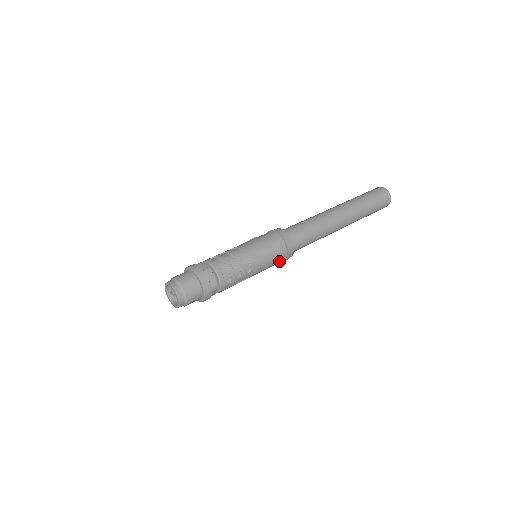
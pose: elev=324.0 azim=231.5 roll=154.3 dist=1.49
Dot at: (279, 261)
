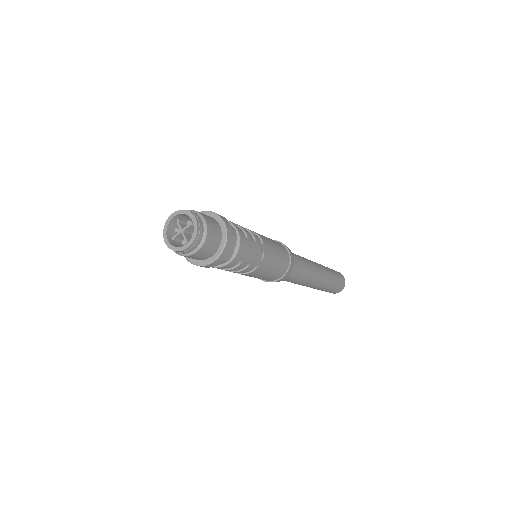
Dot at: (284, 262)
